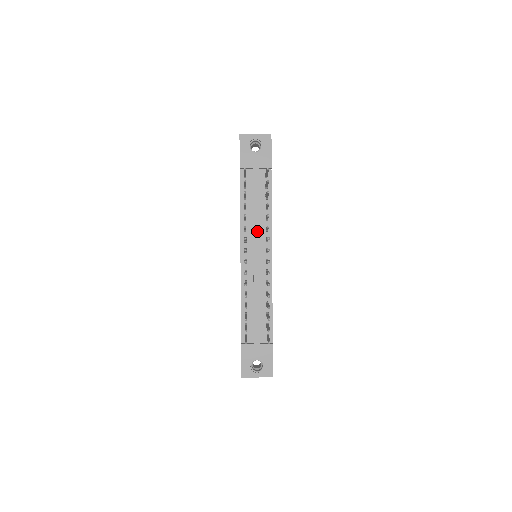
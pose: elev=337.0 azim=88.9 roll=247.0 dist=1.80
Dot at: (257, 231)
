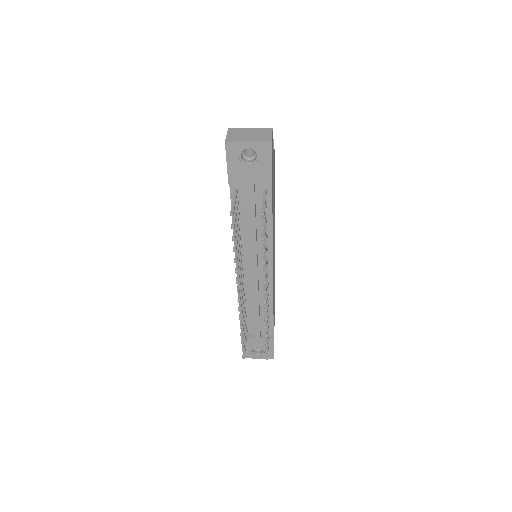
Dot at: (254, 250)
